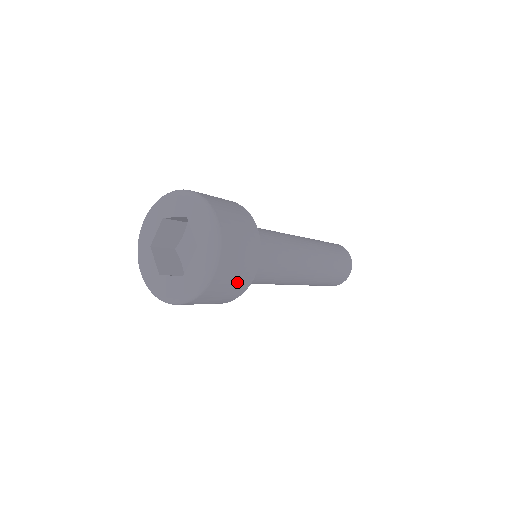
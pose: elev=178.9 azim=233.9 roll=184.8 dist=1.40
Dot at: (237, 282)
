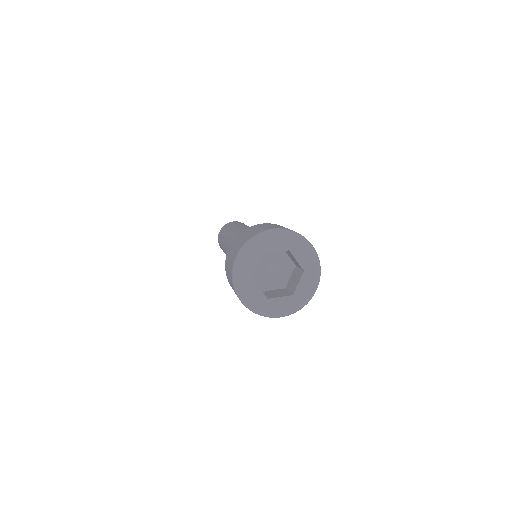
Dot at: occluded
